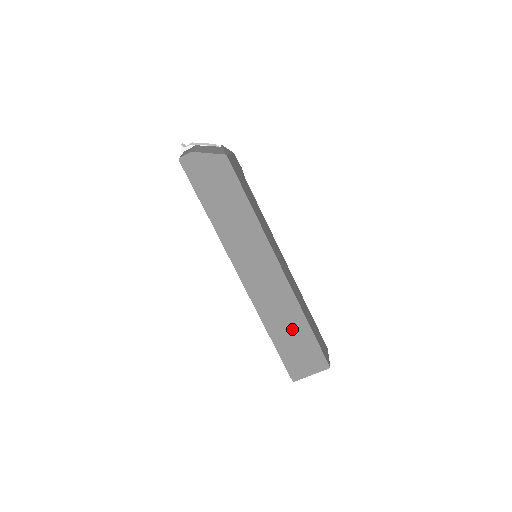
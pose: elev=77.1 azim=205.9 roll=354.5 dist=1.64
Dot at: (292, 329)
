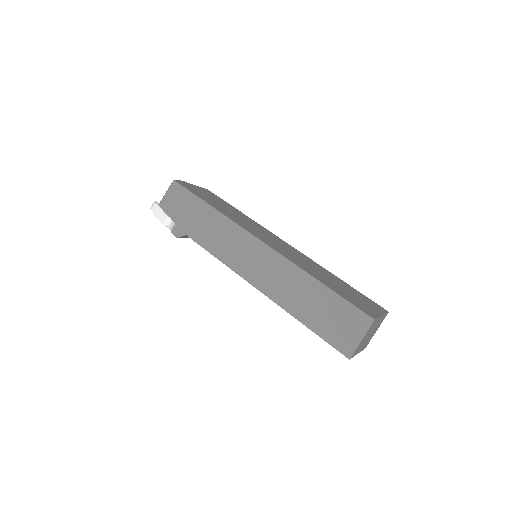
Dot at: (332, 280)
